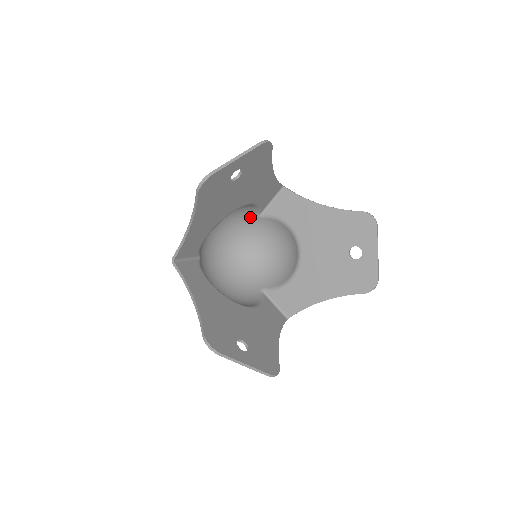
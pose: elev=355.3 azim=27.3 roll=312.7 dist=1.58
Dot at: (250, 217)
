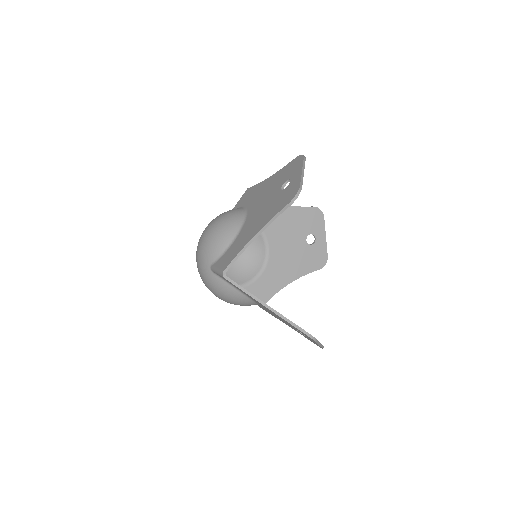
Dot at: occluded
